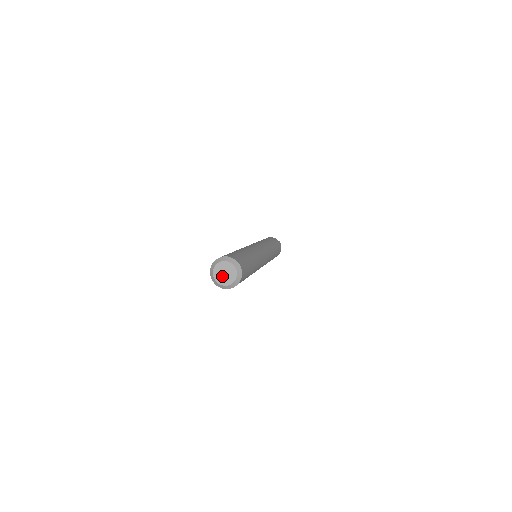
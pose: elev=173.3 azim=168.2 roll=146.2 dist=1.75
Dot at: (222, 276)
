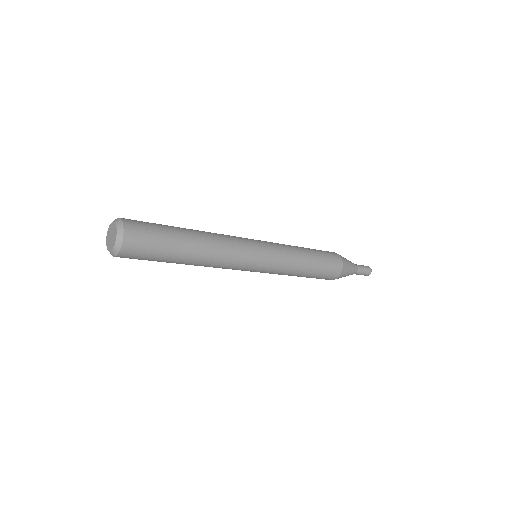
Dot at: (111, 241)
